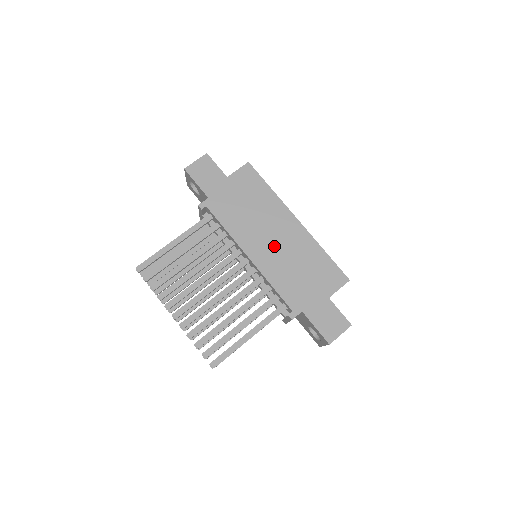
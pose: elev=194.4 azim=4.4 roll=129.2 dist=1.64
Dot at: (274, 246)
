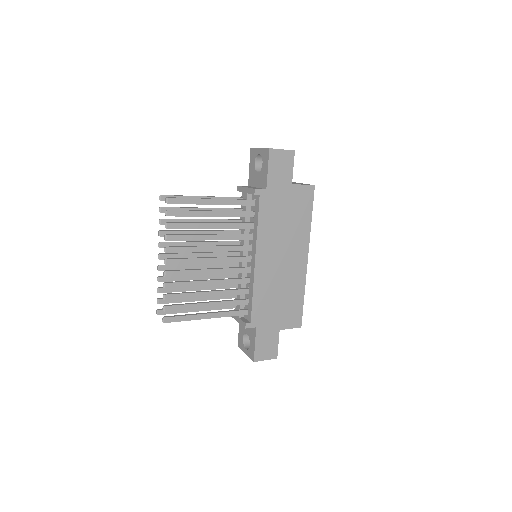
Dot at: (278, 266)
